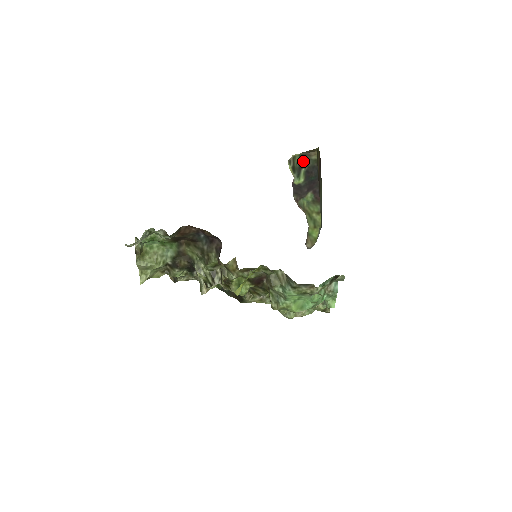
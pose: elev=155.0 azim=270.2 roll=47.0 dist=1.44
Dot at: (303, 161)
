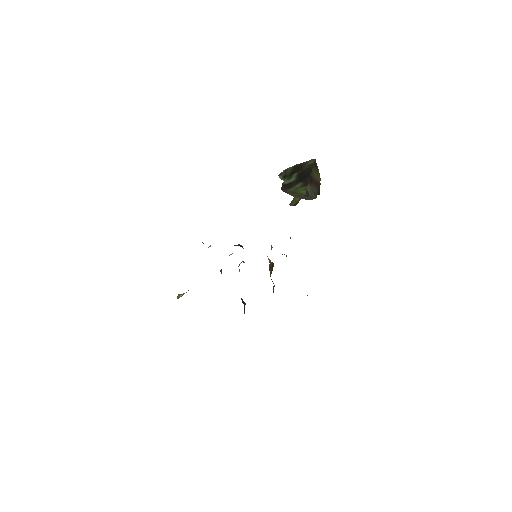
Dot at: (297, 169)
